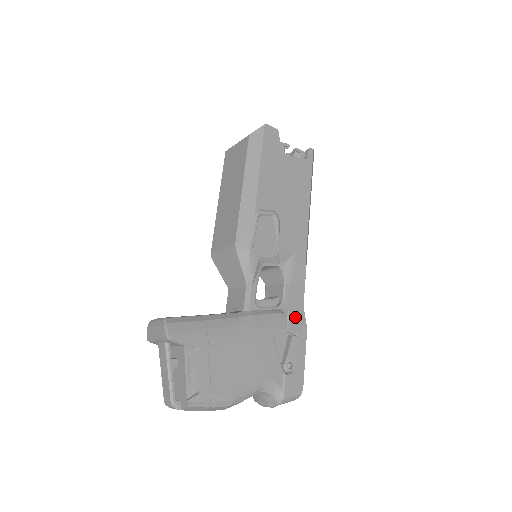
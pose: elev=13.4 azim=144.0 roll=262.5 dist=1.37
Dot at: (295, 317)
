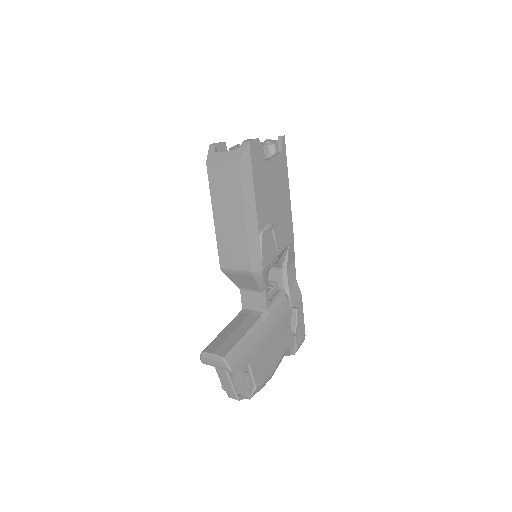
Dot at: (294, 293)
